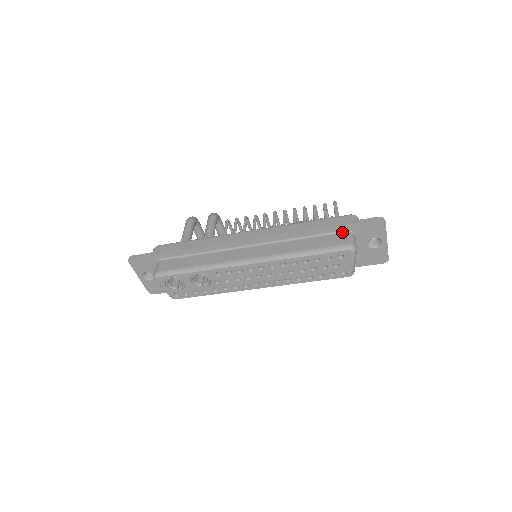
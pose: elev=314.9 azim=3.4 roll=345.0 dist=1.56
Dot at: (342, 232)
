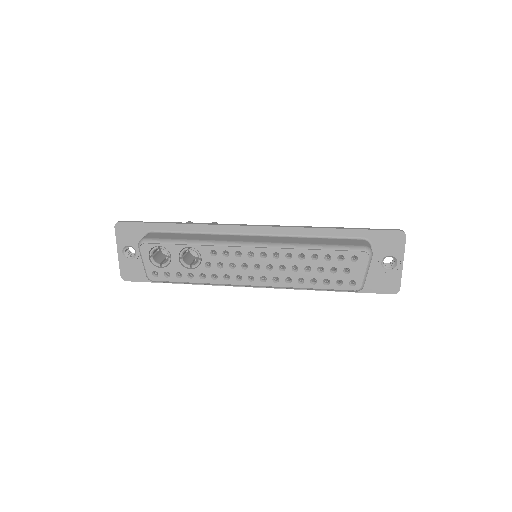
Dot at: (358, 239)
